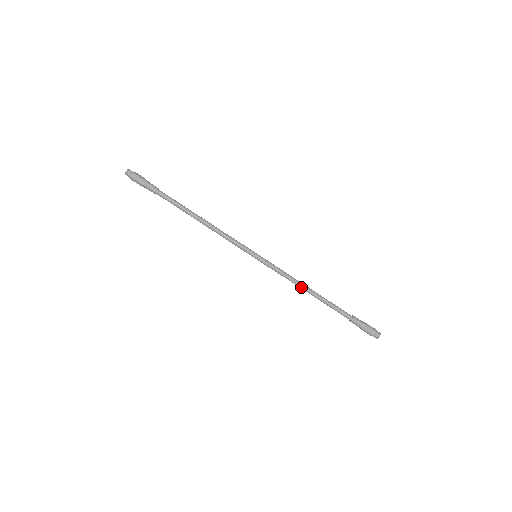
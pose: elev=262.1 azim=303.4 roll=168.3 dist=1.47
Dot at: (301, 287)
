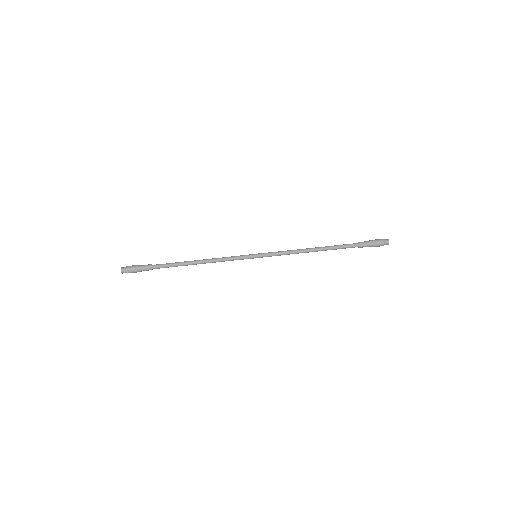
Dot at: (305, 250)
